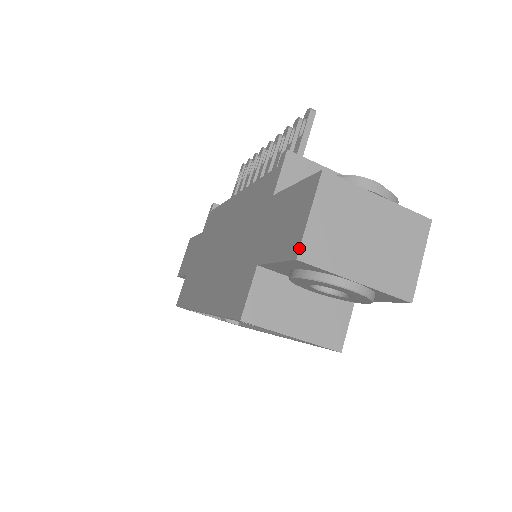
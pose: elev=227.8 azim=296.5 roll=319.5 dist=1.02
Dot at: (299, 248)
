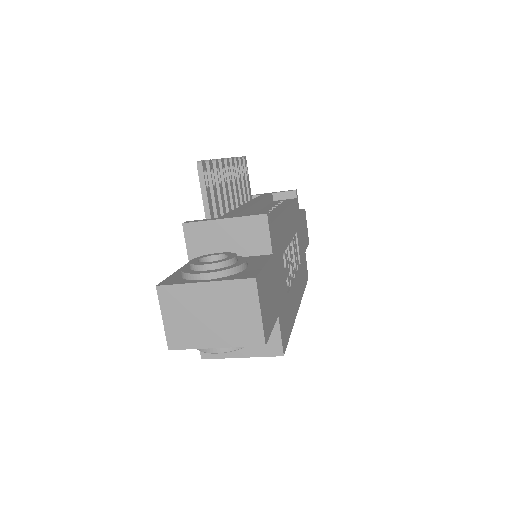
Dot at: (167, 343)
